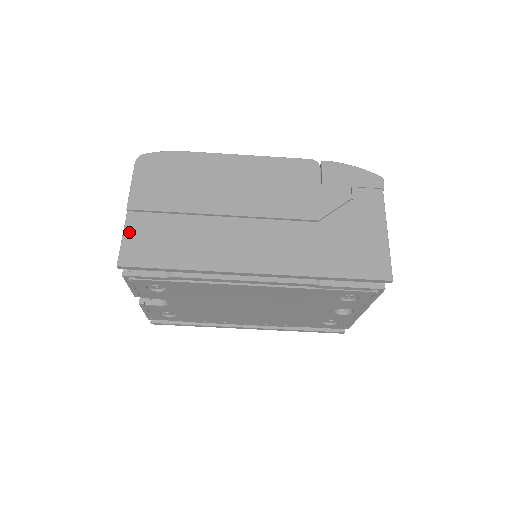
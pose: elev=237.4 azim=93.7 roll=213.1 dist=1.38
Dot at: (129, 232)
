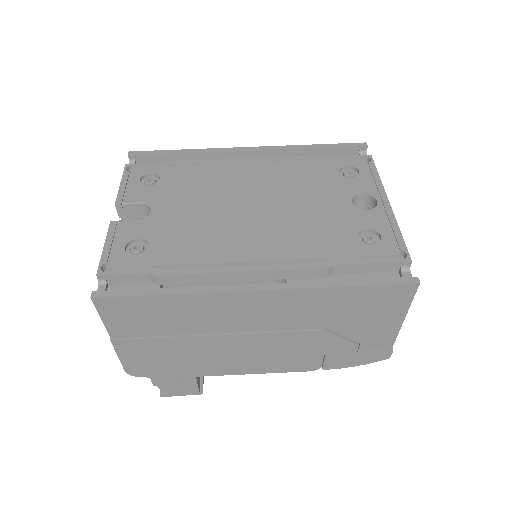
Dot at: occluded
